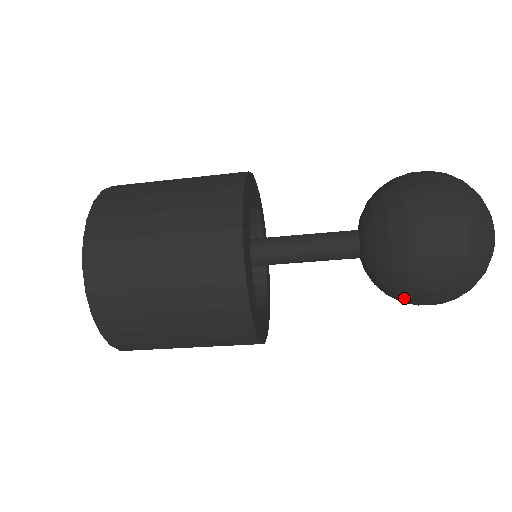
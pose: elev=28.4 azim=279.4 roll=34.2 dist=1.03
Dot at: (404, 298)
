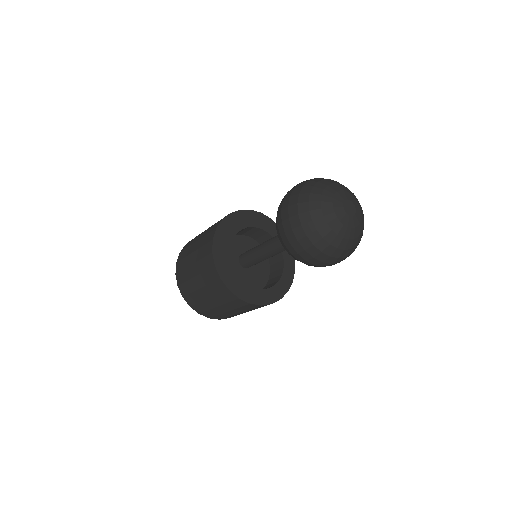
Dot at: (288, 249)
